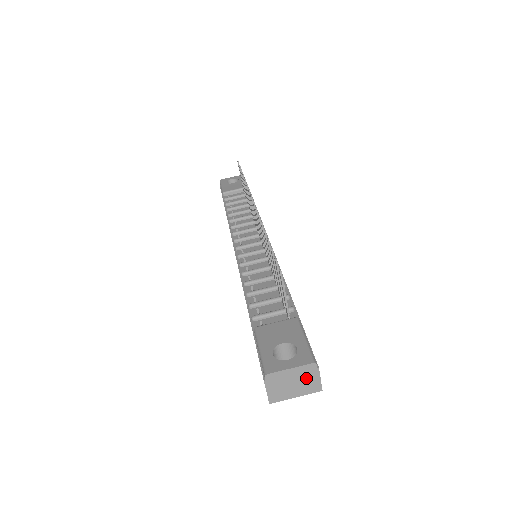
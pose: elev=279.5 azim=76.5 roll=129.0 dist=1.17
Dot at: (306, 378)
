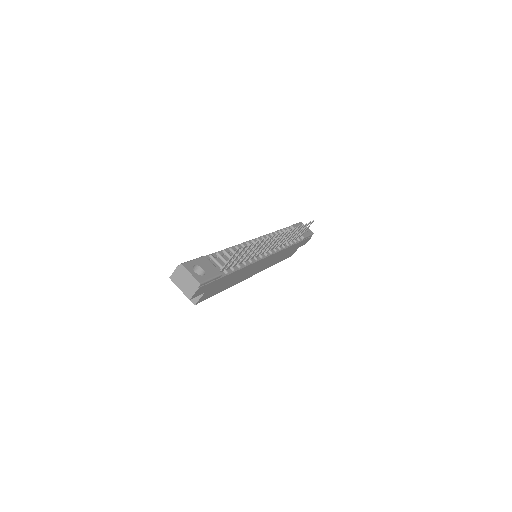
Dot at: (191, 286)
